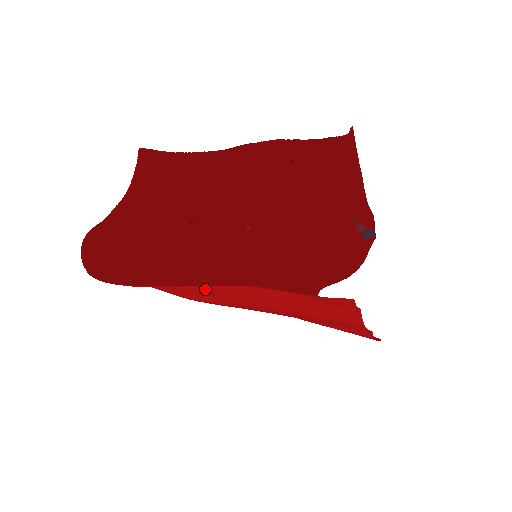
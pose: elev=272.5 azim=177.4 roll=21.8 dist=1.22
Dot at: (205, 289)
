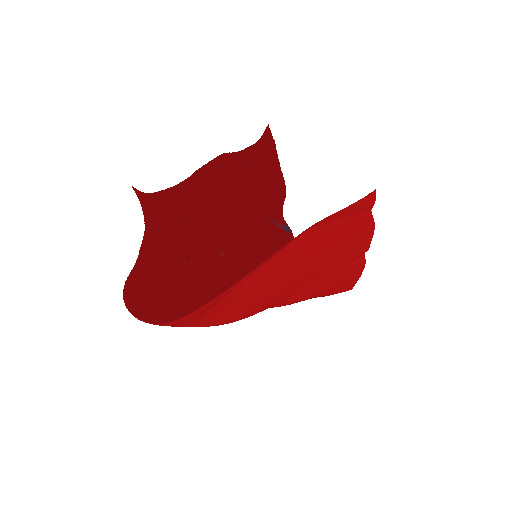
Dot at: (272, 265)
